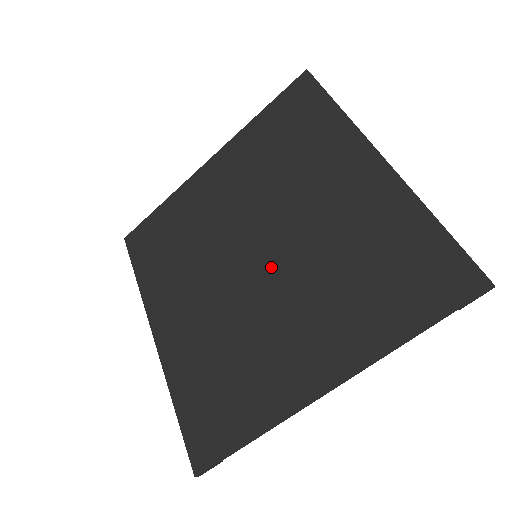
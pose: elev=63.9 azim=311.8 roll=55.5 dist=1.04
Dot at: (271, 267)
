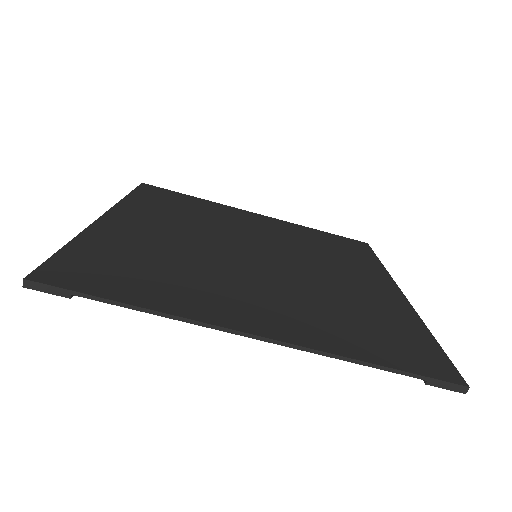
Dot at: (266, 265)
